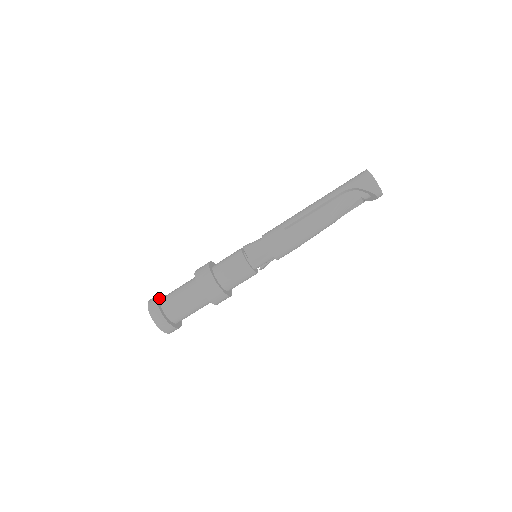
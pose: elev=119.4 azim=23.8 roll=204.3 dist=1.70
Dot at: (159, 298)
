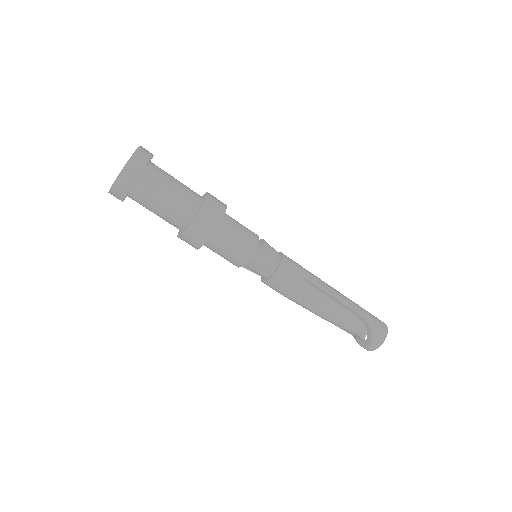
Dot at: occluded
